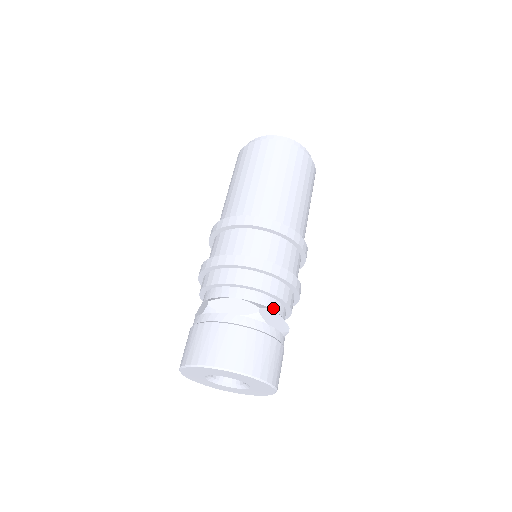
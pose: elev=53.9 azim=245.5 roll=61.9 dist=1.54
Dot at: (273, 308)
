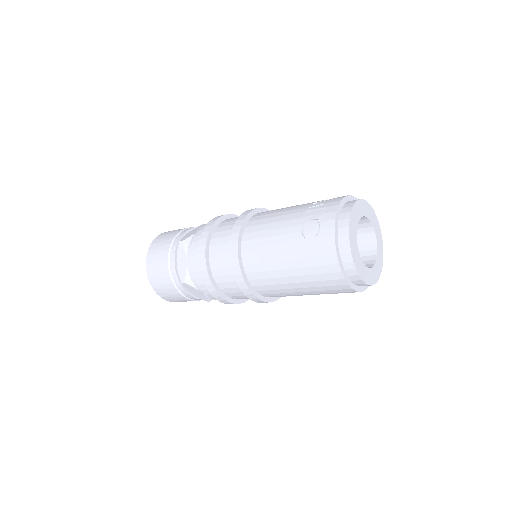
Dot at: occluded
